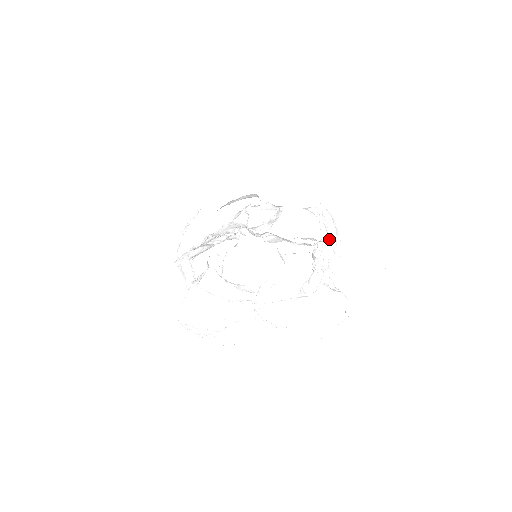
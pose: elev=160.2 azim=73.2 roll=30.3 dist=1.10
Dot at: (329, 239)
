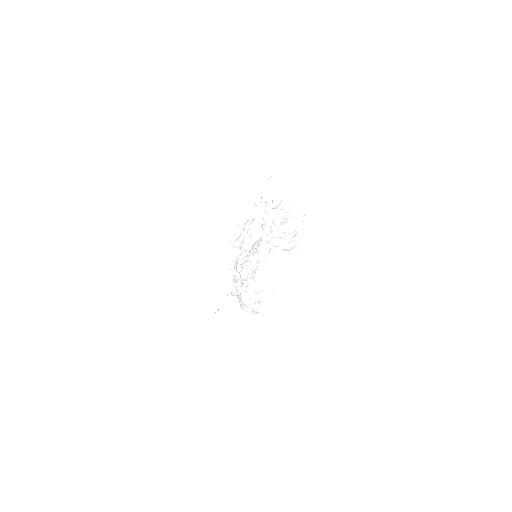
Dot at: (299, 213)
